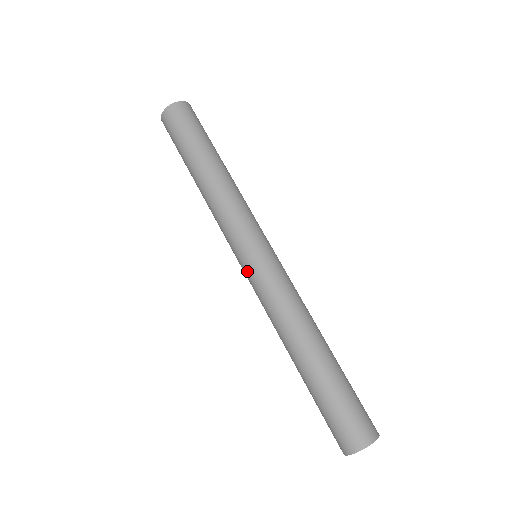
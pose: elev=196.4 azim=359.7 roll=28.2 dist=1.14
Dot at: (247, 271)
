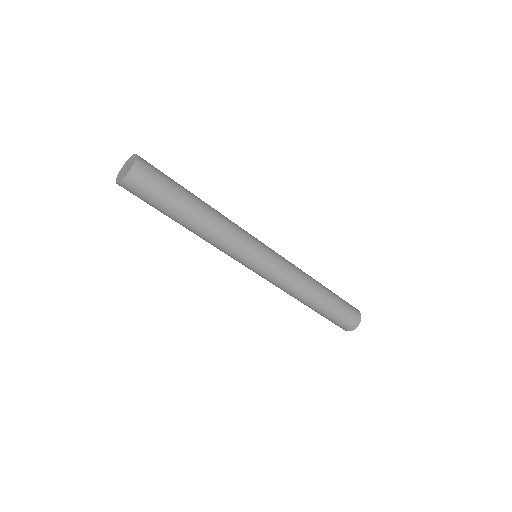
Dot at: (259, 273)
